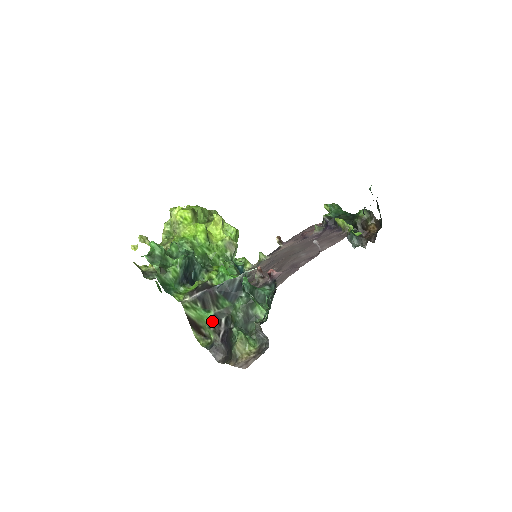
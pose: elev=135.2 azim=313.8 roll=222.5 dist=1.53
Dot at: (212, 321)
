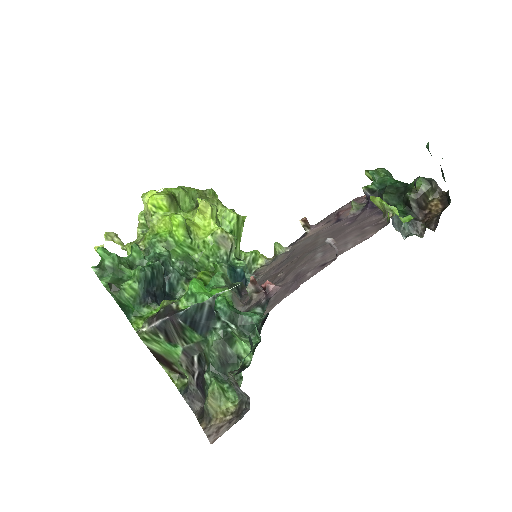
Dot at: (183, 358)
